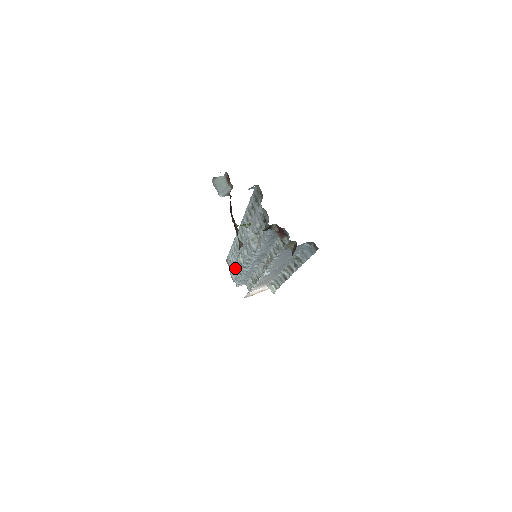
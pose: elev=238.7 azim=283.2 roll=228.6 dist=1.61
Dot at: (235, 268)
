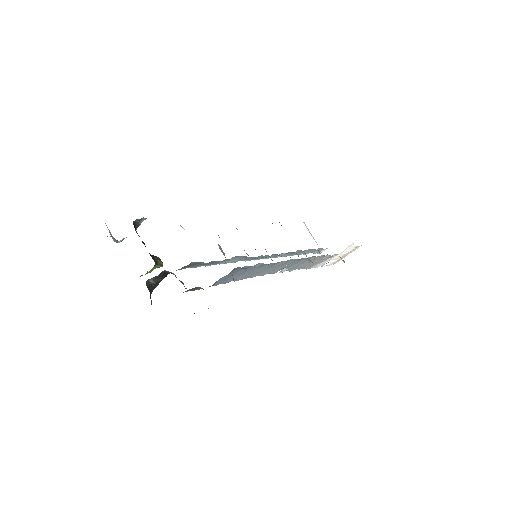
Dot at: occluded
